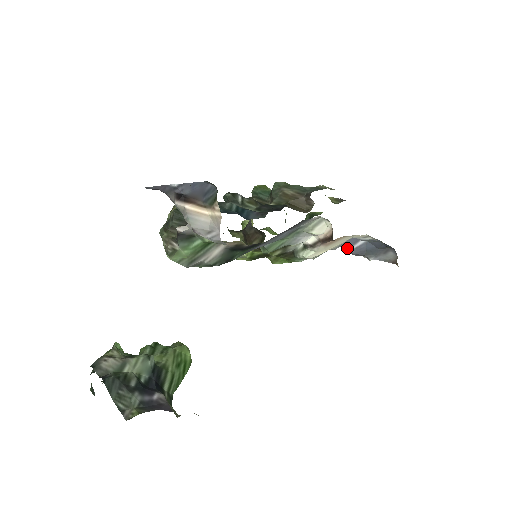
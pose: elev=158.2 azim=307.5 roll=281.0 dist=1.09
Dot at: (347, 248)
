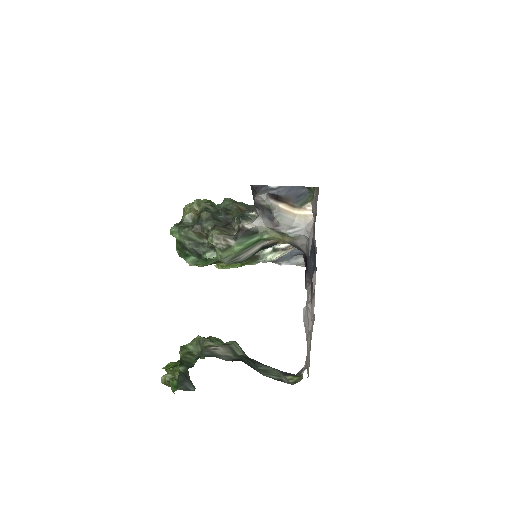
Dot at: occluded
